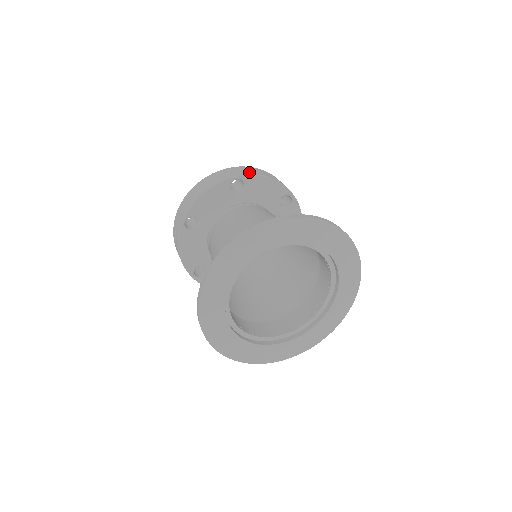
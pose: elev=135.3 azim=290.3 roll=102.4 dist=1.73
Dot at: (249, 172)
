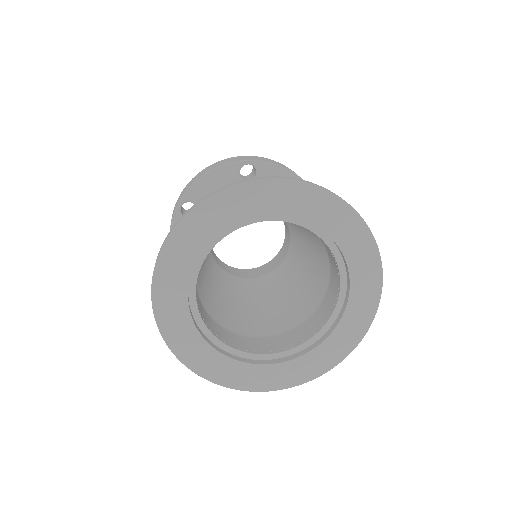
Dot at: (265, 160)
